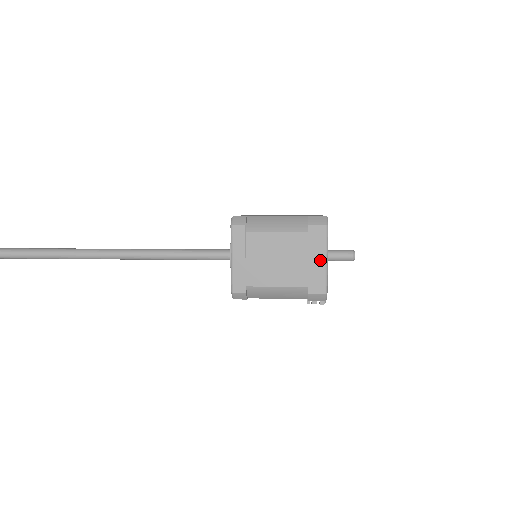
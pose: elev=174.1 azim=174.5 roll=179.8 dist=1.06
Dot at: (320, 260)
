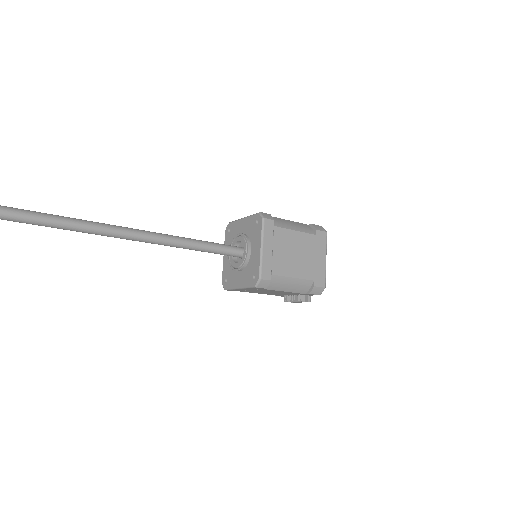
Dot at: (322, 259)
